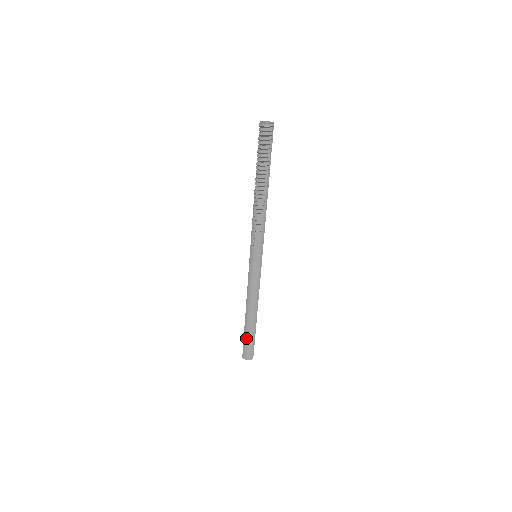
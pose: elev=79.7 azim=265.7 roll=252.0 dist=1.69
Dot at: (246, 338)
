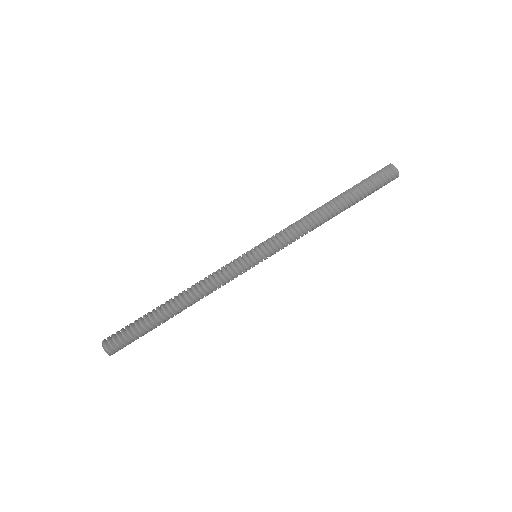
Dot at: (139, 322)
